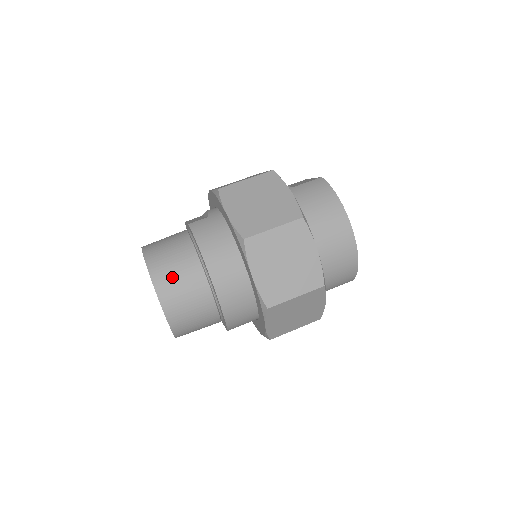
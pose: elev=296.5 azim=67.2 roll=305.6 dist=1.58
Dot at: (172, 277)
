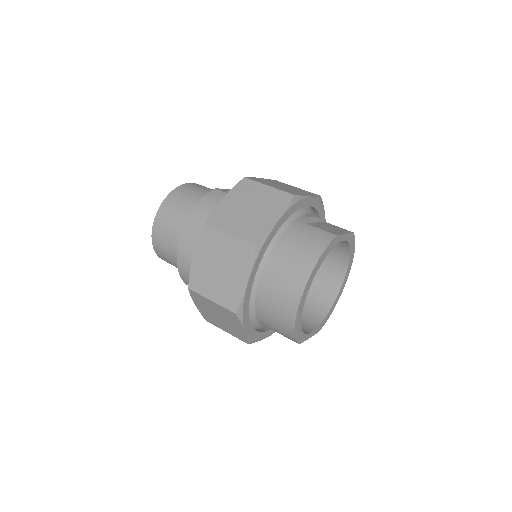
Dot at: (171, 214)
